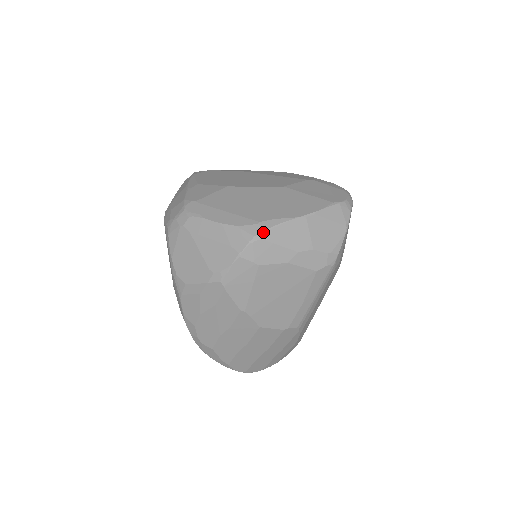
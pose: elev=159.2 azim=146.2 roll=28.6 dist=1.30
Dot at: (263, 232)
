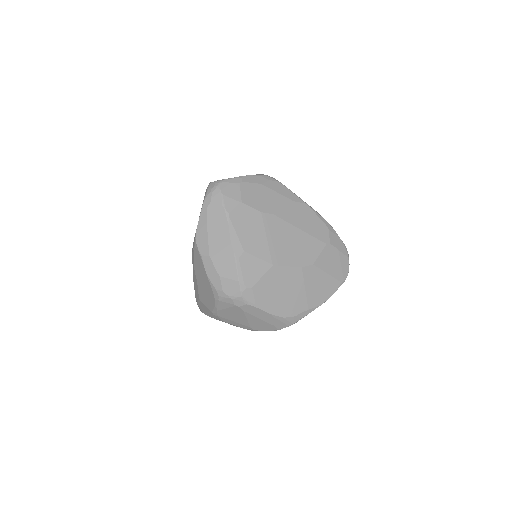
Dot at: occluded
